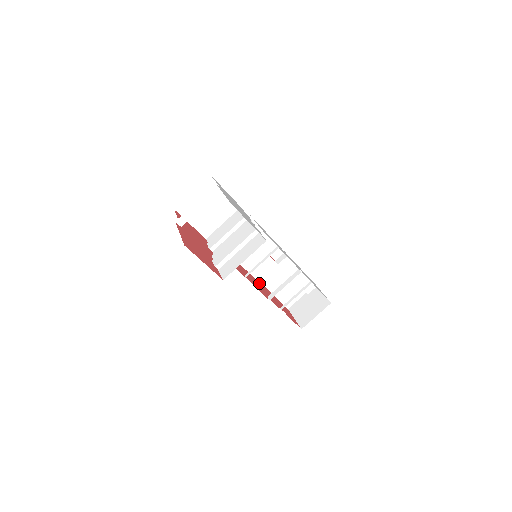
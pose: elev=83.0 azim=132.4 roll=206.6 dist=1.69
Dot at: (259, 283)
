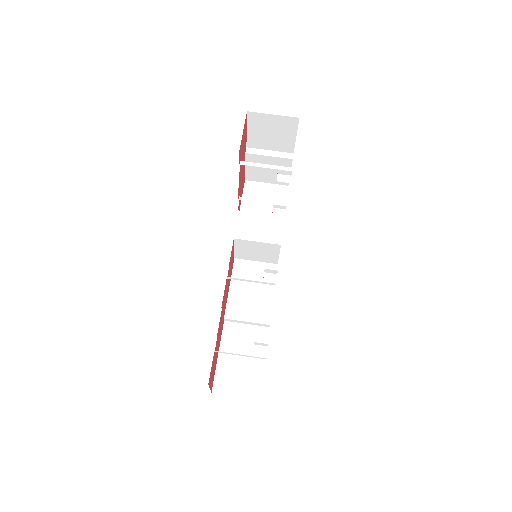
Dot at: occluded
